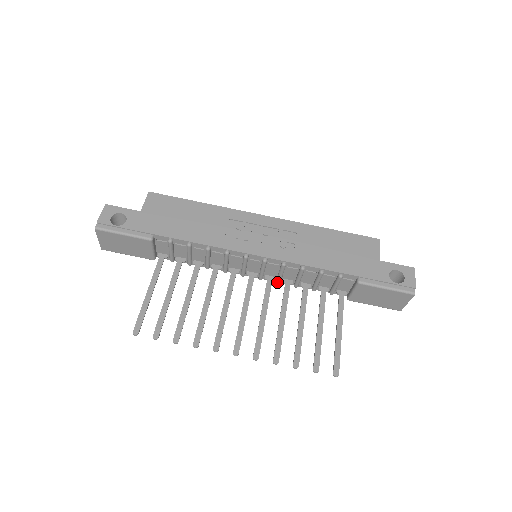
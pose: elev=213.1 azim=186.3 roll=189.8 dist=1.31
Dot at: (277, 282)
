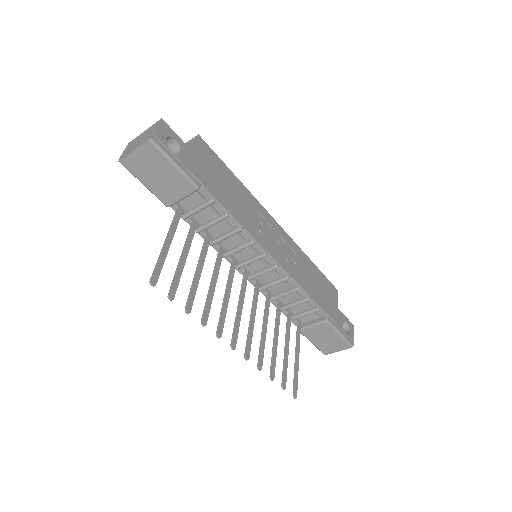
Dot at: (260, 289)
